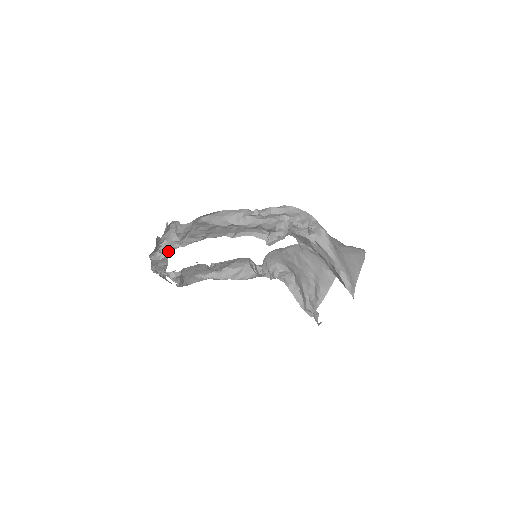
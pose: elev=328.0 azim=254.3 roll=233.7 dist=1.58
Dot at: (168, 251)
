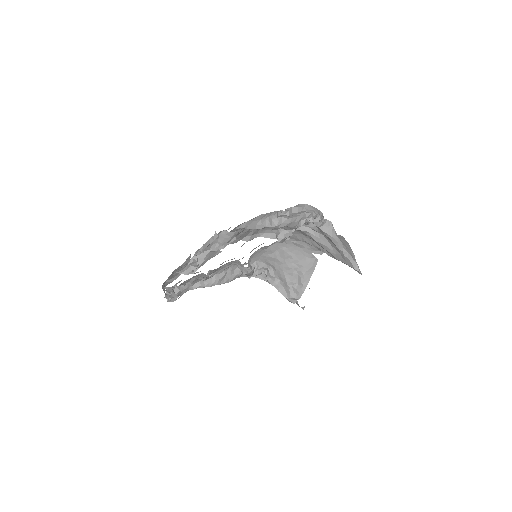
Dot at: occluded
